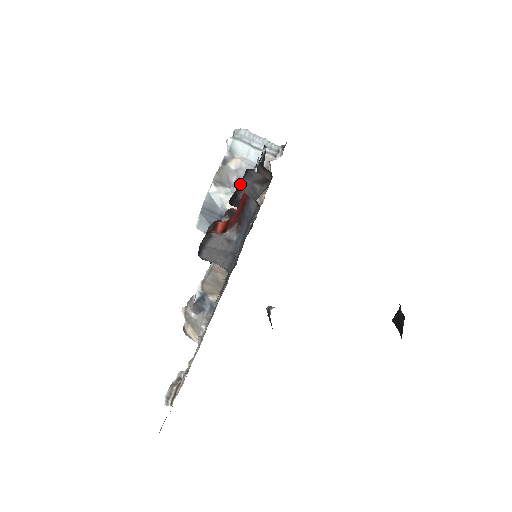
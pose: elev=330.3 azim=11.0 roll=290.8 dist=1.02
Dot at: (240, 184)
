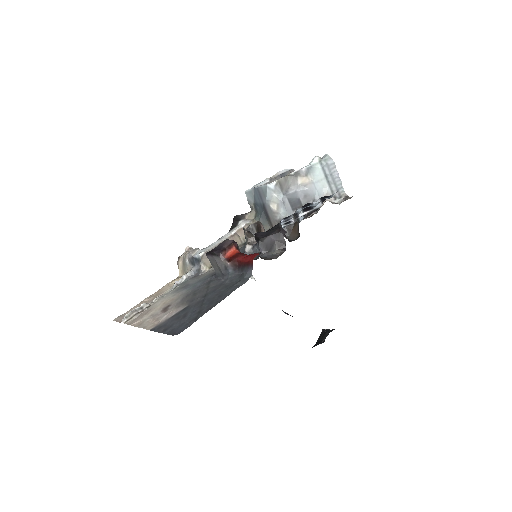
Dot at: (267, 235)
